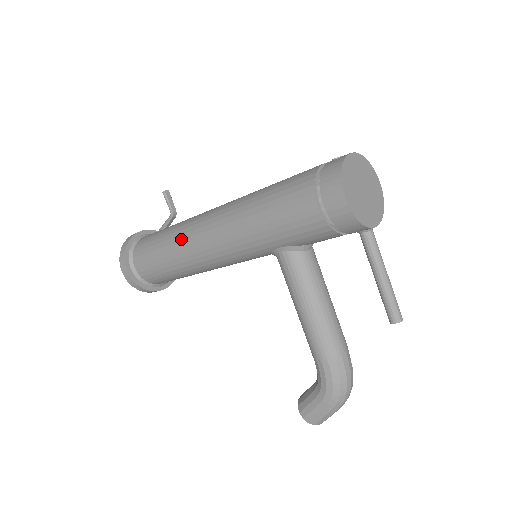
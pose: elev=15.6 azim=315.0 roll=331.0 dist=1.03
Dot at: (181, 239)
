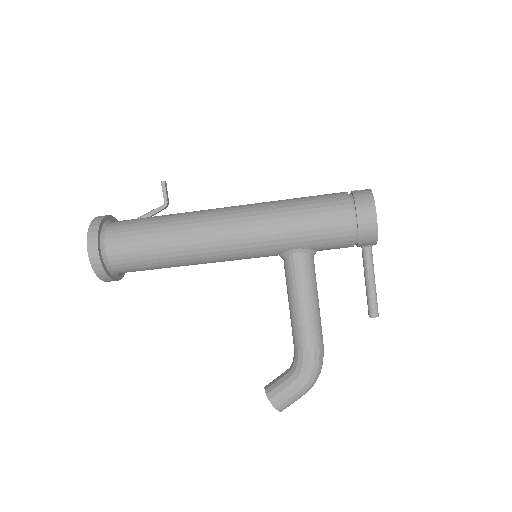
Dot at: (189, 228)
